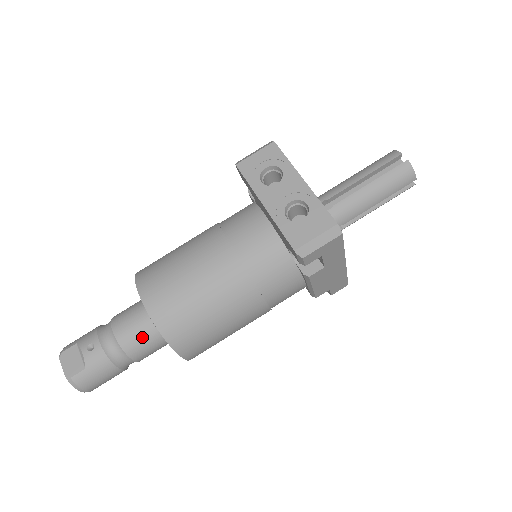
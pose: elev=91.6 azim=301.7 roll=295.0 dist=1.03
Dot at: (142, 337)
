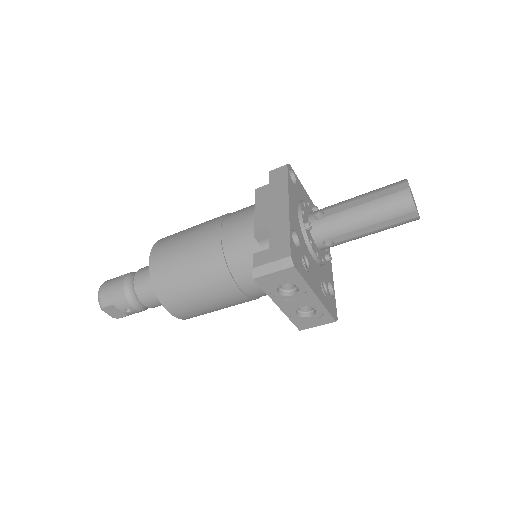
Dot at: occluded
